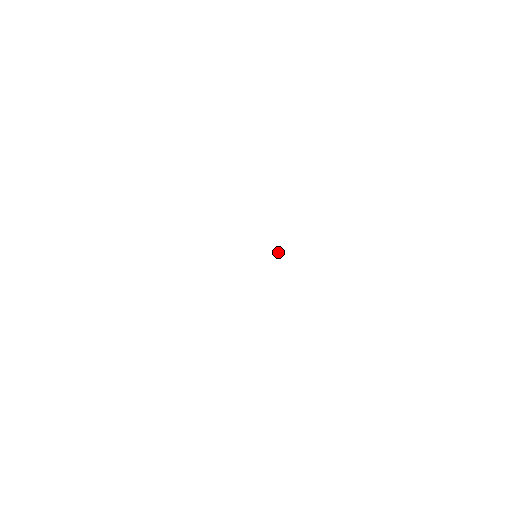
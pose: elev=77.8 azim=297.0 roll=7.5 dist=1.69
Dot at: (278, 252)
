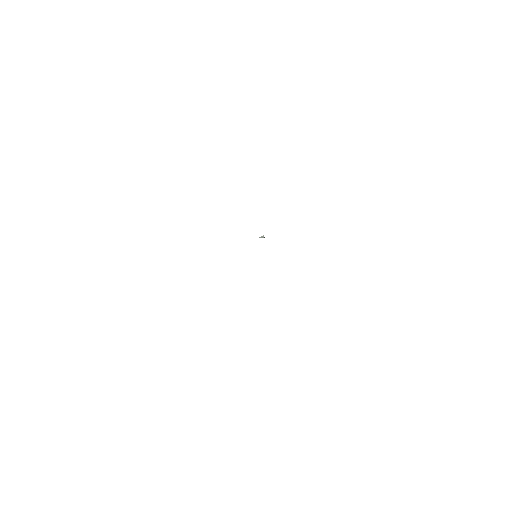
Dot at: (262, 237)
